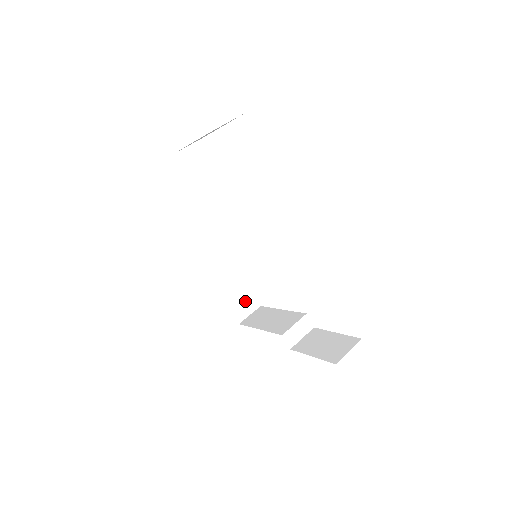
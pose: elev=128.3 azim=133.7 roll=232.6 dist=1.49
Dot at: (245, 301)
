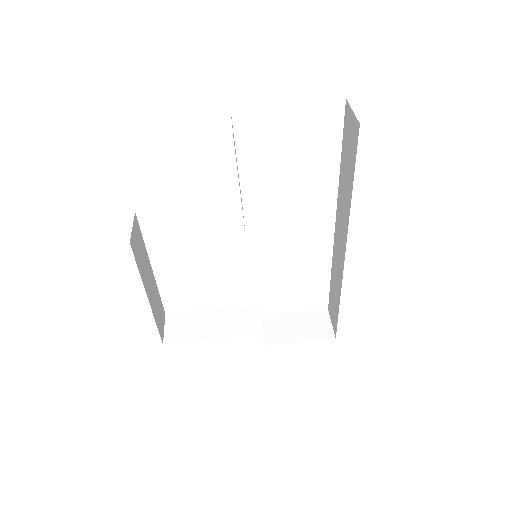
Dot at: (160, 314)
